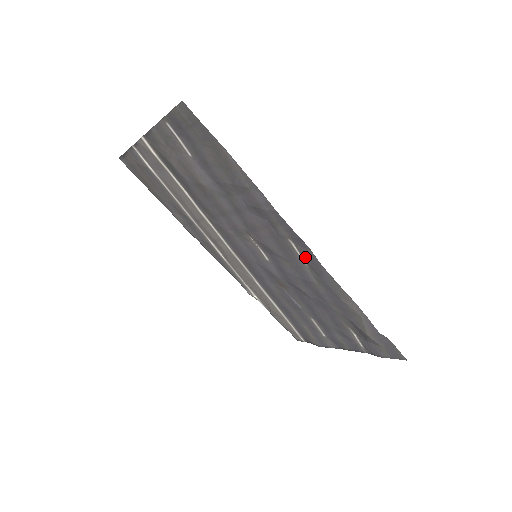
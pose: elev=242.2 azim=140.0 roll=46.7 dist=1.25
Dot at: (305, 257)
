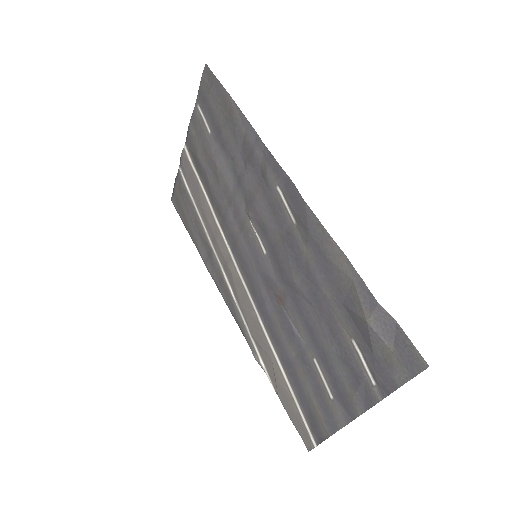
Dot at: (291, 205)
